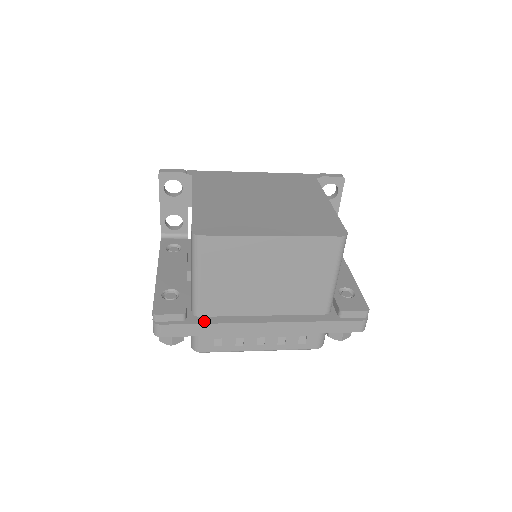
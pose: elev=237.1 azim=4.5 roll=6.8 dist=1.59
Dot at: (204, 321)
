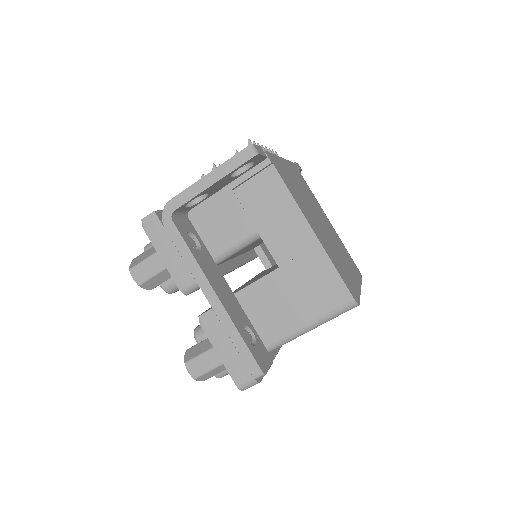
Dot at: occluded
